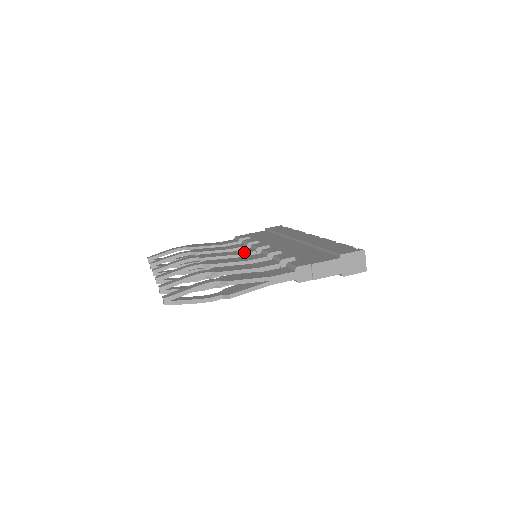
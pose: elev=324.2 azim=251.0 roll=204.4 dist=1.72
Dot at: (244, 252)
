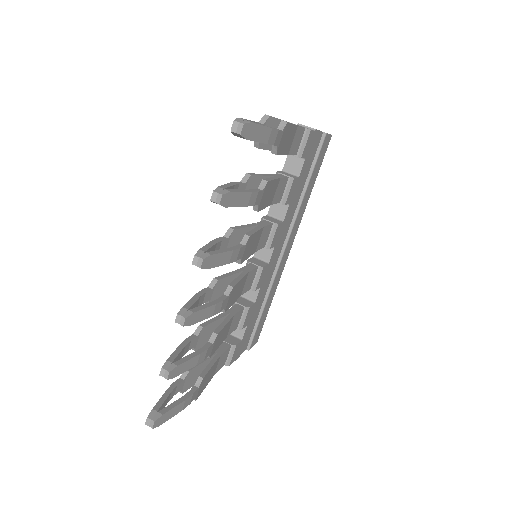
Dot at: occluded
